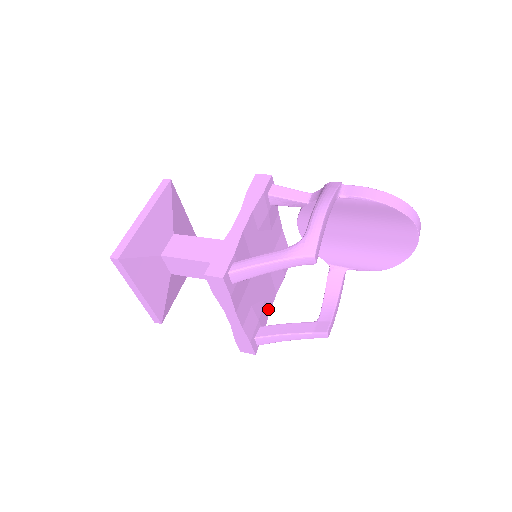
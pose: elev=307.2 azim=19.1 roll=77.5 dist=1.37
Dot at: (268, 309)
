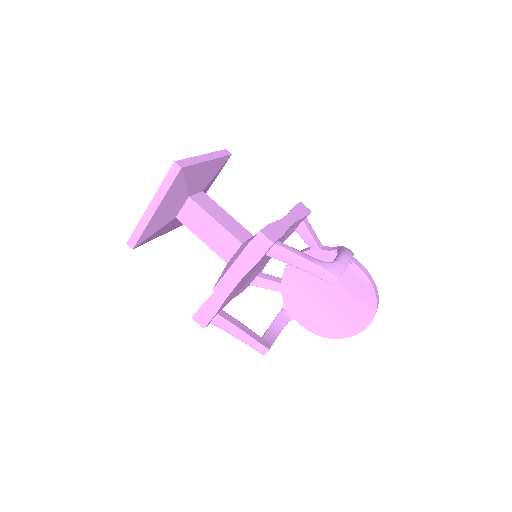
Dot at: (227, 303)
